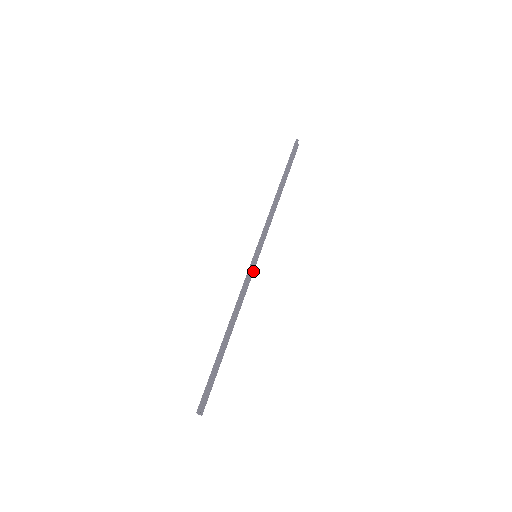
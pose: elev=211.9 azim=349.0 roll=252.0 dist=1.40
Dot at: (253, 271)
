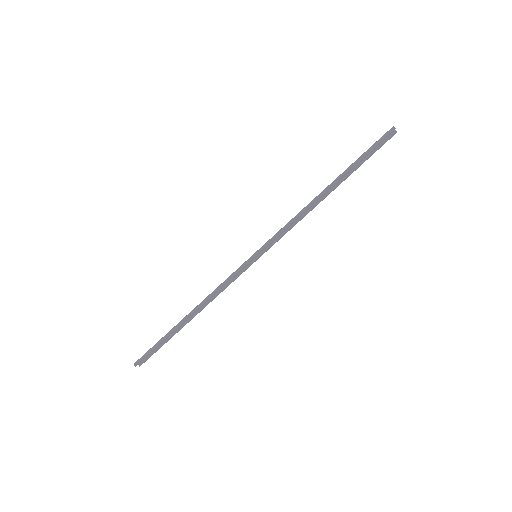
Dot at: (245, 269)
